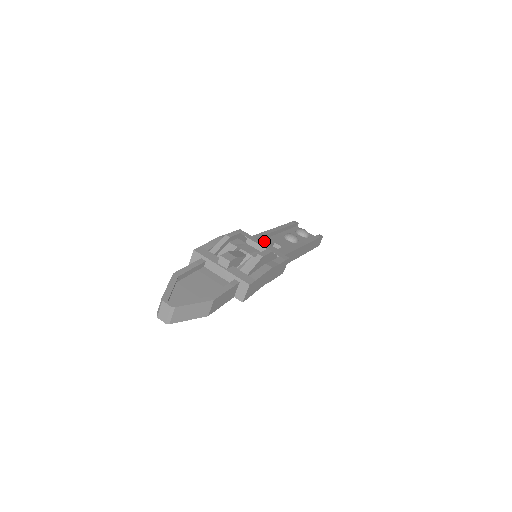
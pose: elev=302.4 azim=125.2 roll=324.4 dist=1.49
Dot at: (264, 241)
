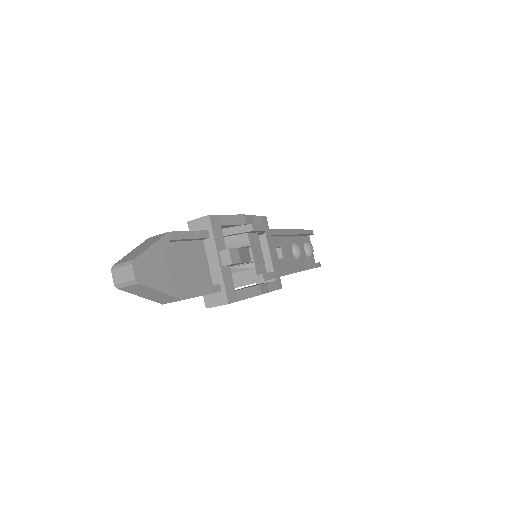
Dot at: (274, 239)
